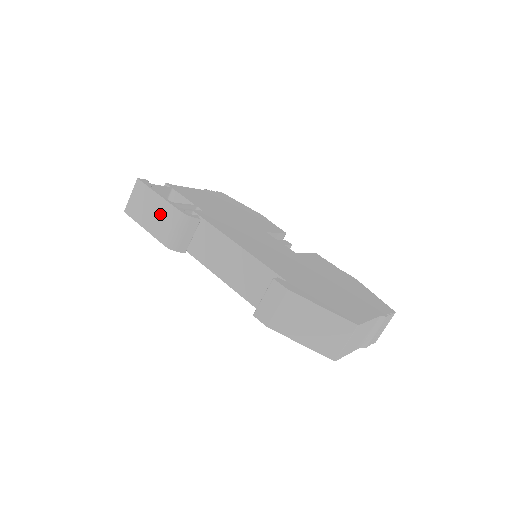
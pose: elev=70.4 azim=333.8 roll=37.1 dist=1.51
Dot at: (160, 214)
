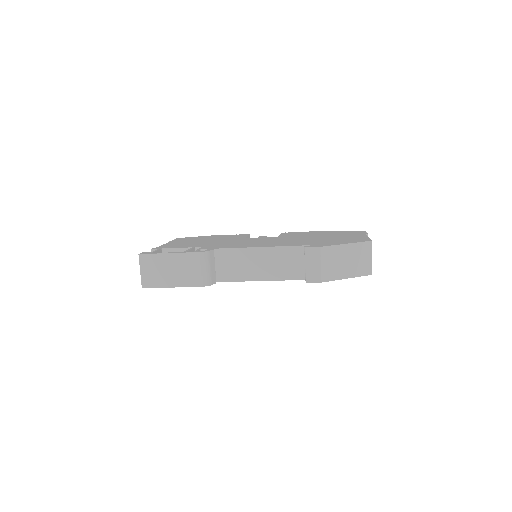
Dot at: (180, 266)
